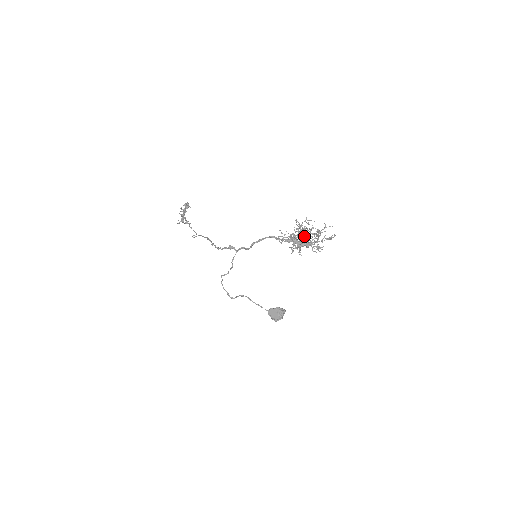
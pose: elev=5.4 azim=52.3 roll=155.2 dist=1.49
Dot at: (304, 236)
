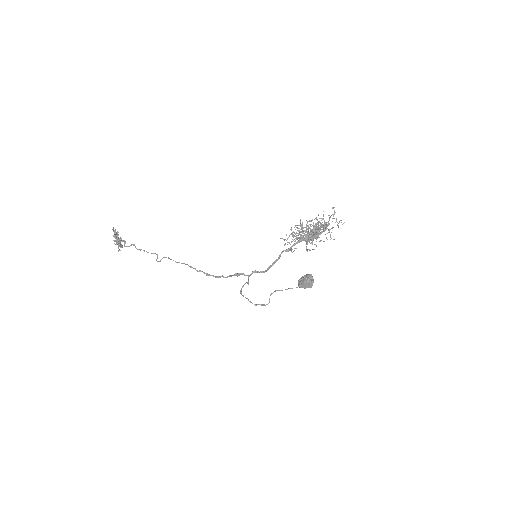
Dot at: (316, 237)
